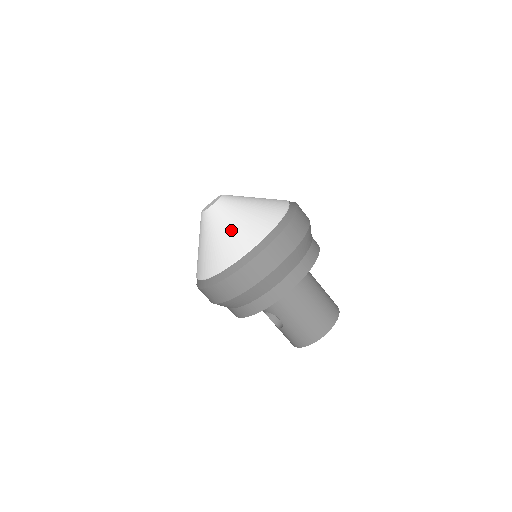
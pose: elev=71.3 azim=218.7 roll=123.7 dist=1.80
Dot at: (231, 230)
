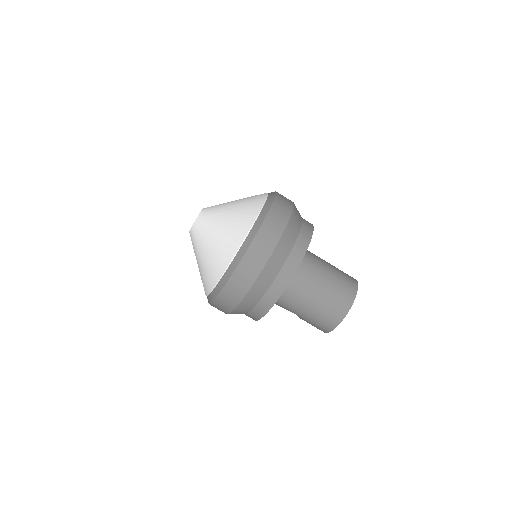
Dot at: (209, 251)
